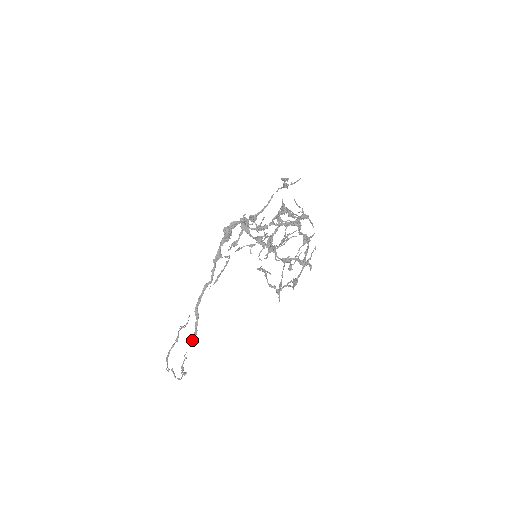
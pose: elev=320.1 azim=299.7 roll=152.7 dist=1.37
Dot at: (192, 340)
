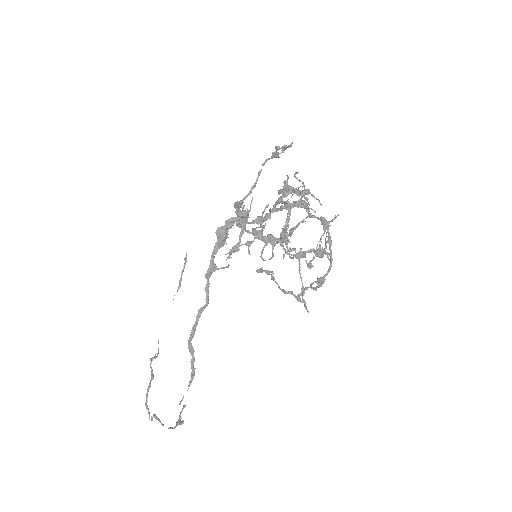
Dot at: (189, 383)
